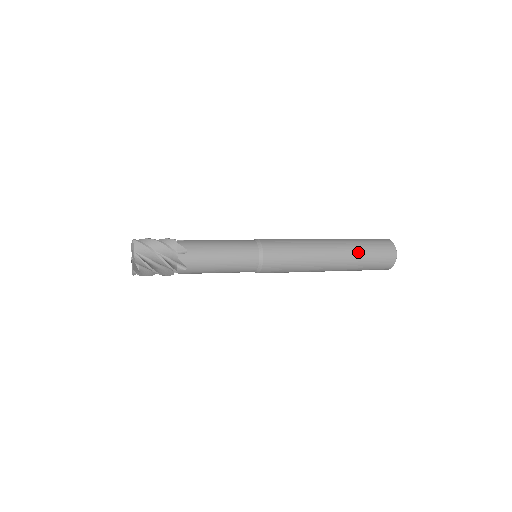
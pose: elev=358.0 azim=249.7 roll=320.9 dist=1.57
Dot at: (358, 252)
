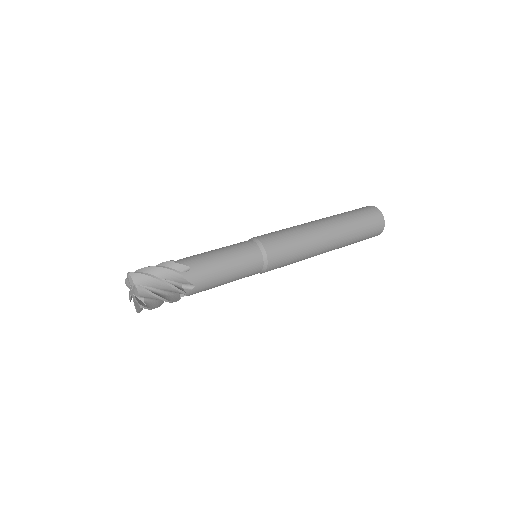
Dot at: (351, 240)
